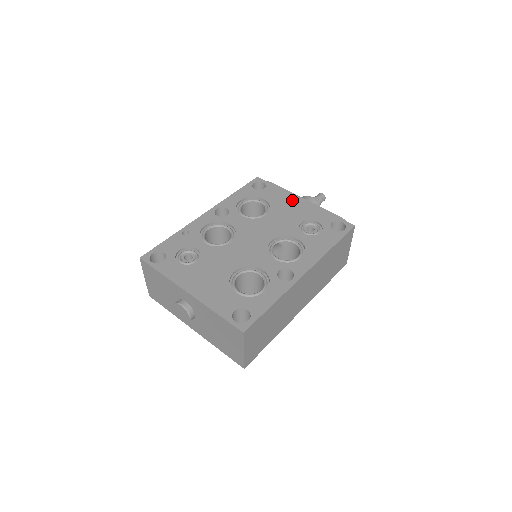
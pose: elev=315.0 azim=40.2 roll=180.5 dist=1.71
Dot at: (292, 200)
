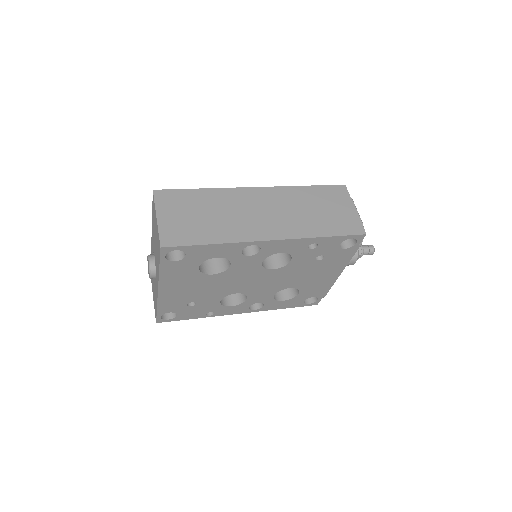
Dot at: occluded
